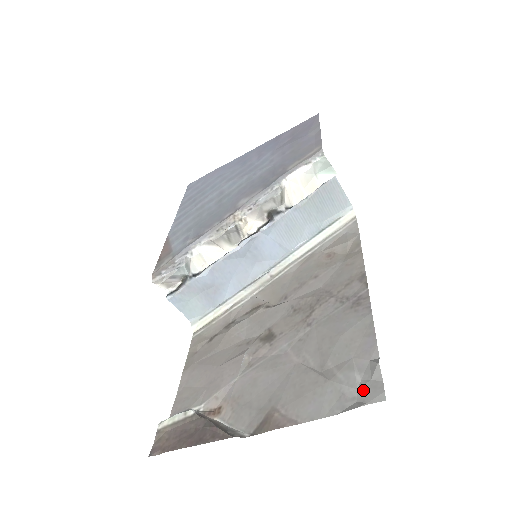
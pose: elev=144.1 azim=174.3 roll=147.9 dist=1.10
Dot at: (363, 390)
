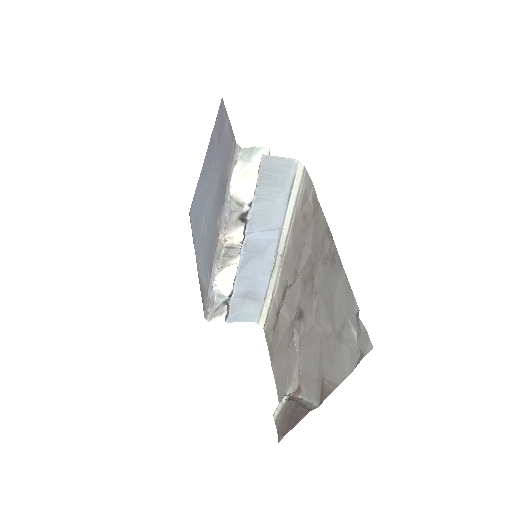
Dot at: (359, 344)
